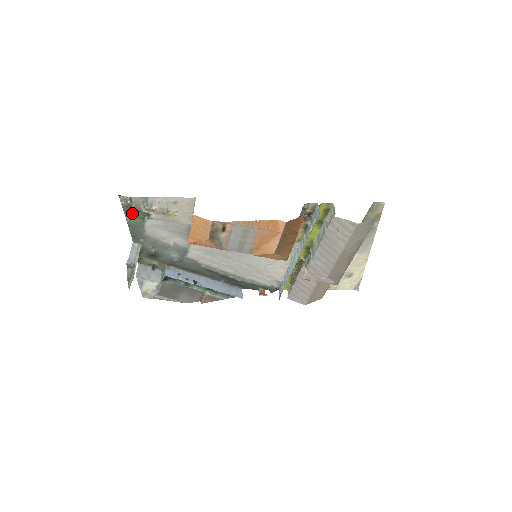
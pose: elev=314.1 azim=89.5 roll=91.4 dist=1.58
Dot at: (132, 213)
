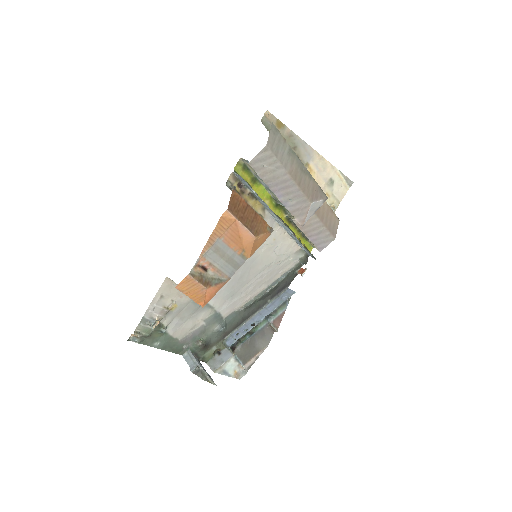
Dot at: (152, 339)
